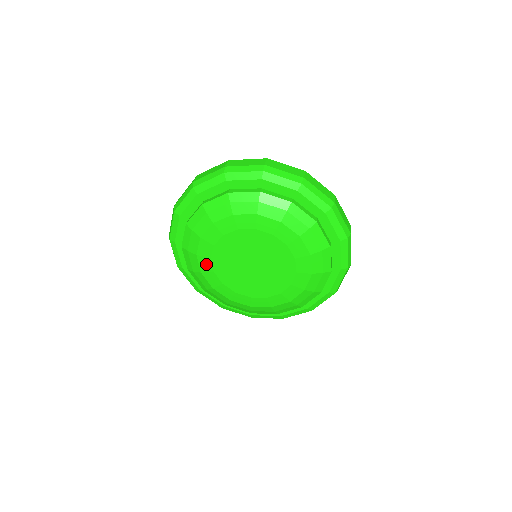
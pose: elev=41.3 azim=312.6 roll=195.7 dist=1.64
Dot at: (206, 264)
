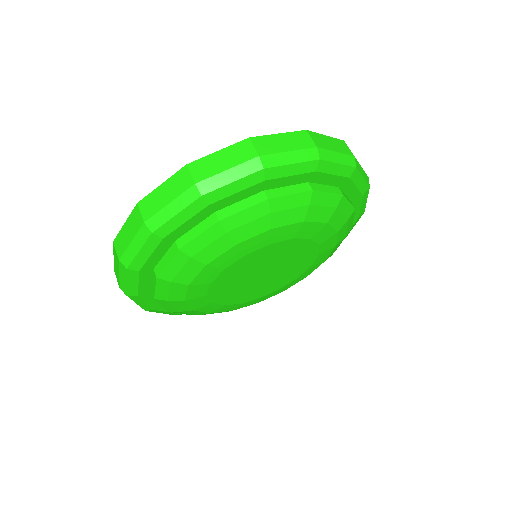
Dot at: (210, 308)
